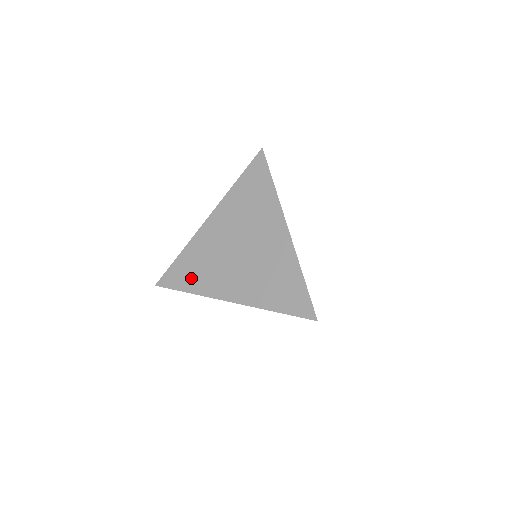
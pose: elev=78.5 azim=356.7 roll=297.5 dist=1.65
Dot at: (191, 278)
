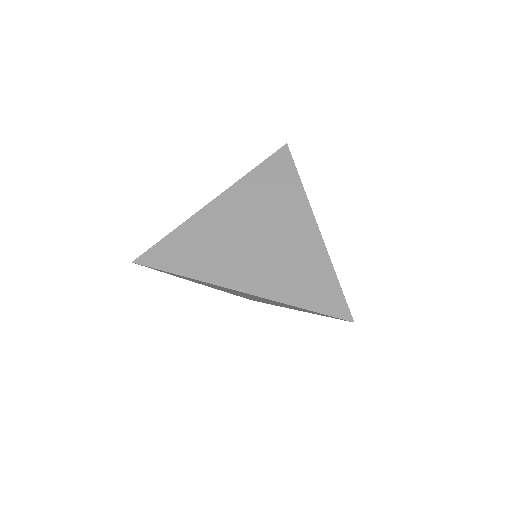
Dot at: (188, 259)
